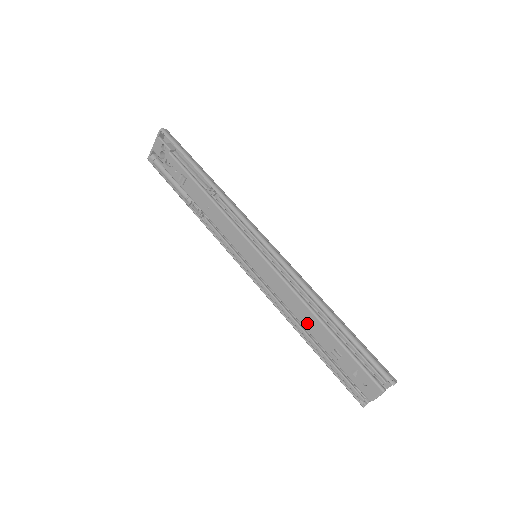
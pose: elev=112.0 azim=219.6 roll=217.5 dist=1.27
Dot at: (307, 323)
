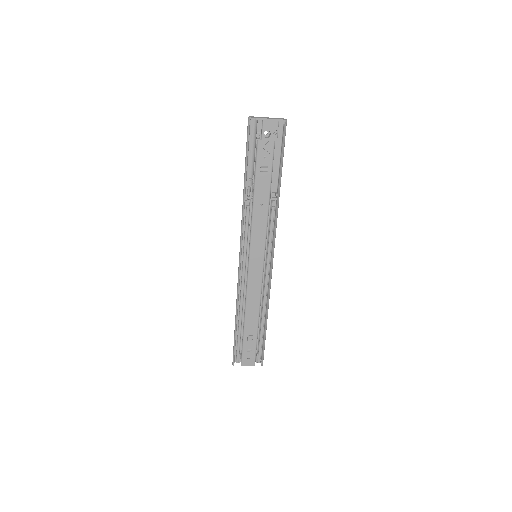
Dot at: (250, 314)
